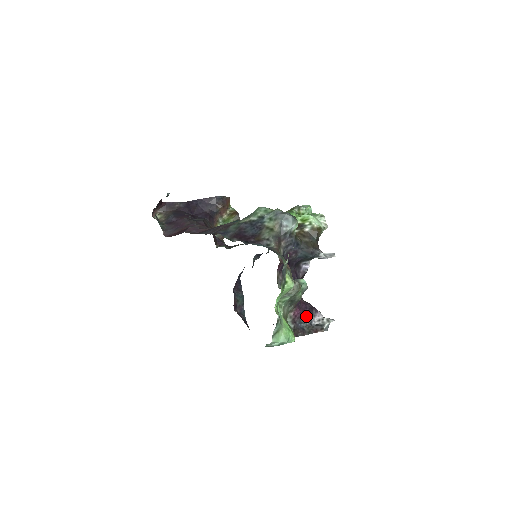
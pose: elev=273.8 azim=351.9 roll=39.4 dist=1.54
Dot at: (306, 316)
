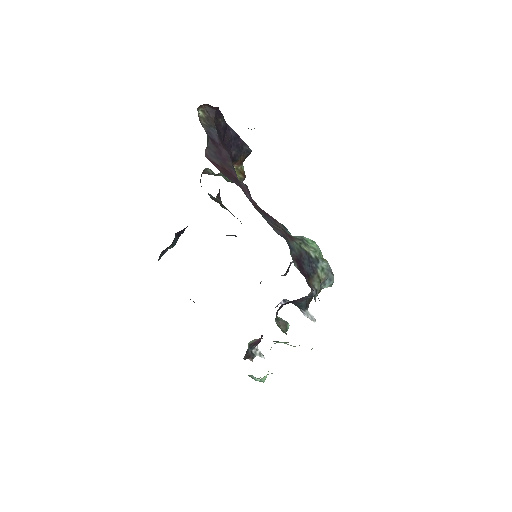
Dot at: occluded
